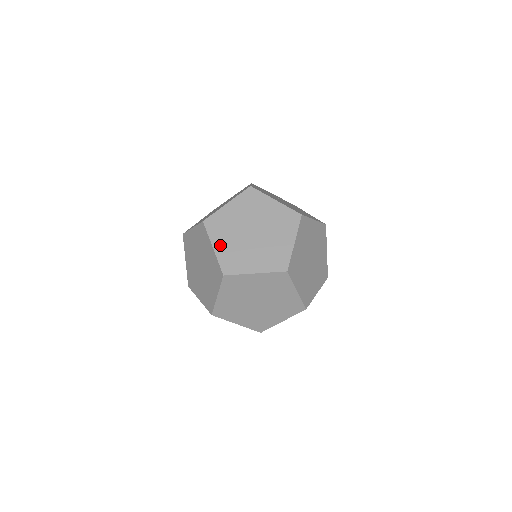
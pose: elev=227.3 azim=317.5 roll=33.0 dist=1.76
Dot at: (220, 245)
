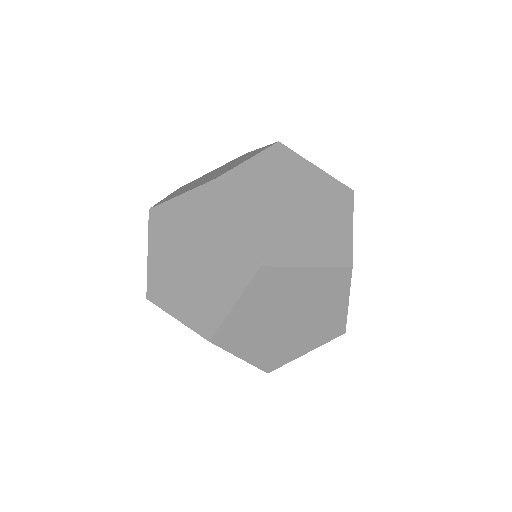
Dot at: (257, 167)
